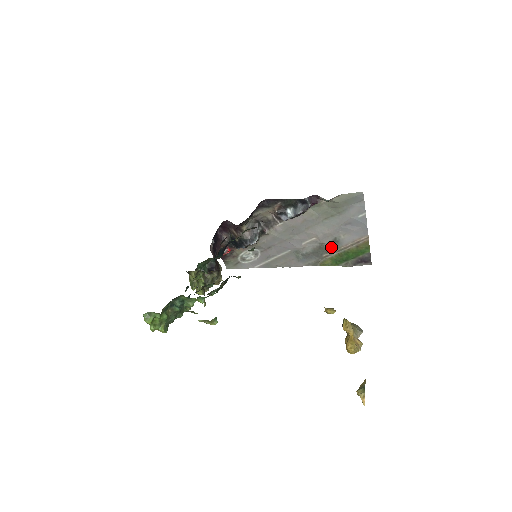
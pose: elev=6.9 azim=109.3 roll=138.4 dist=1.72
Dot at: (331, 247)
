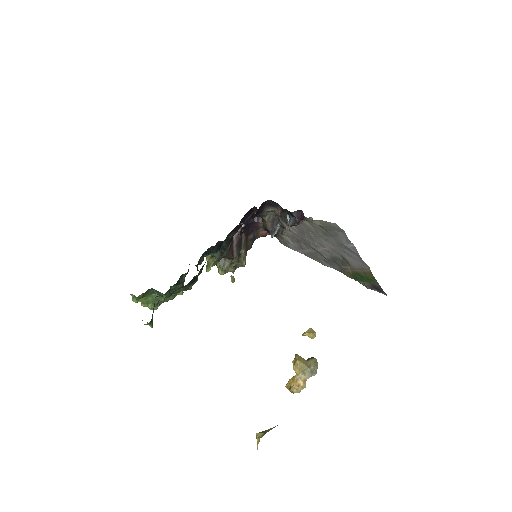
Dot at: (345, 262)
